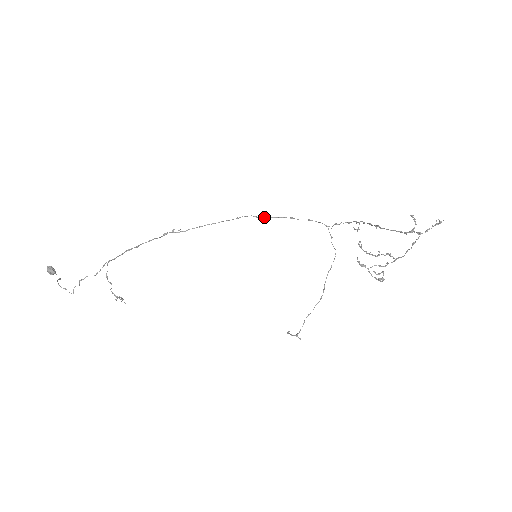
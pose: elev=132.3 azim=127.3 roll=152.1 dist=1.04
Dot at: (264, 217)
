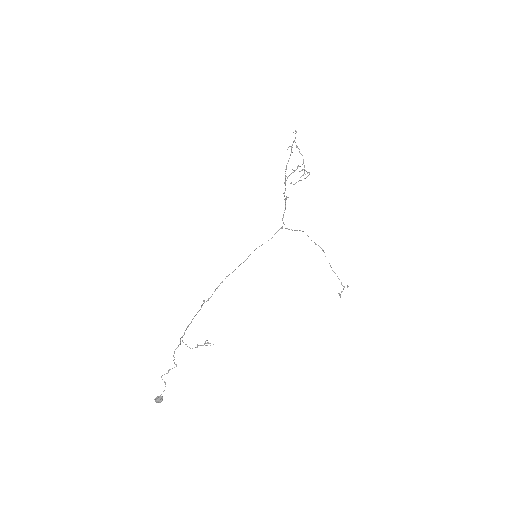
Dot at: (247, 258)
